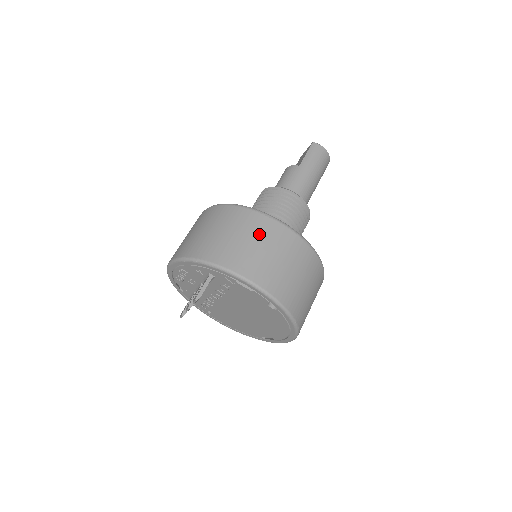
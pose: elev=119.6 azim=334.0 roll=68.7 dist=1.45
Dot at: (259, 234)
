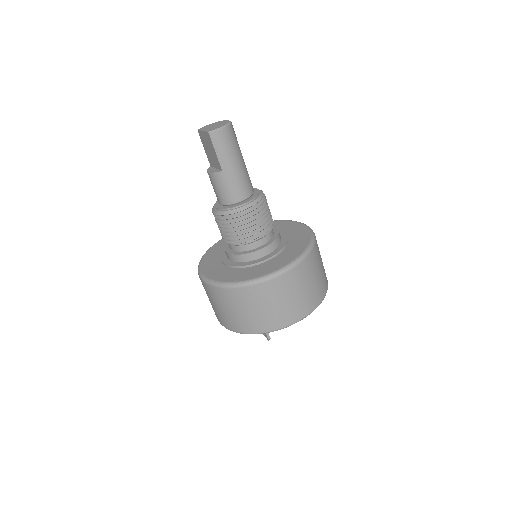
Dot at: (276, 296)
